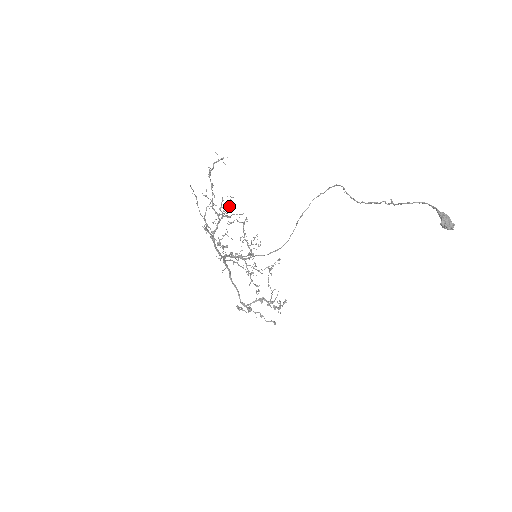
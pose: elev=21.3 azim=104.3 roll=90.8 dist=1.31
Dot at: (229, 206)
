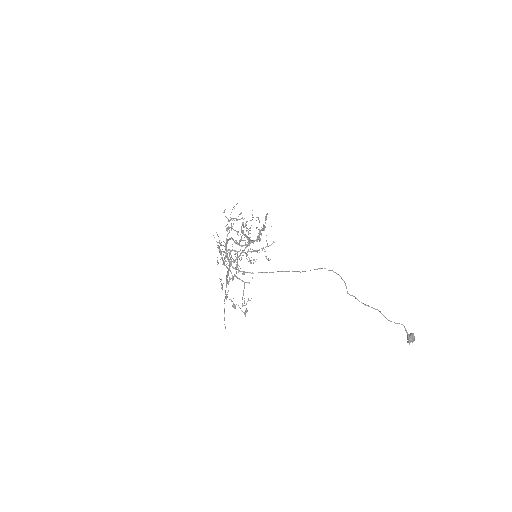
Dot at: occluded
